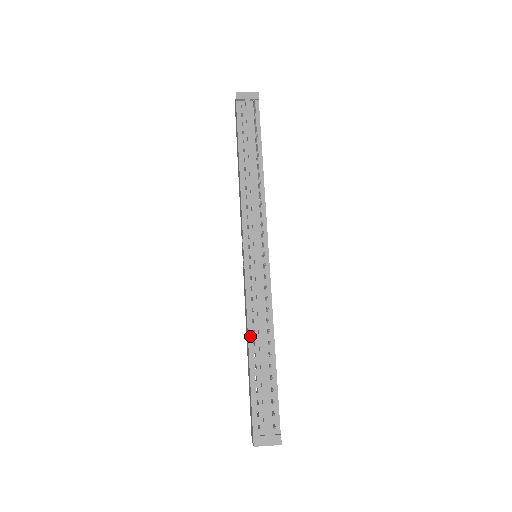
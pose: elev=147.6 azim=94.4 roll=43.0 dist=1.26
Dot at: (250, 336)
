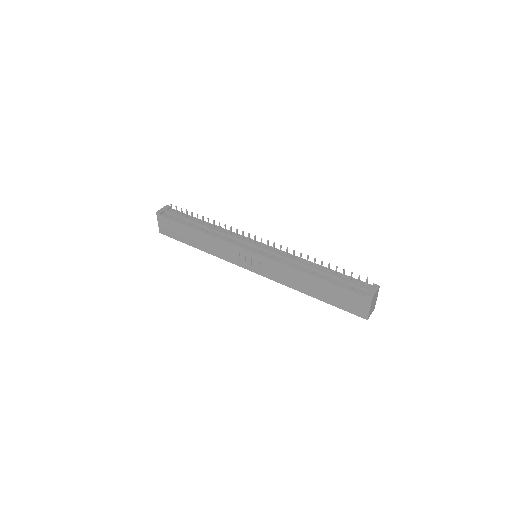
Dot at: (303, 271)
